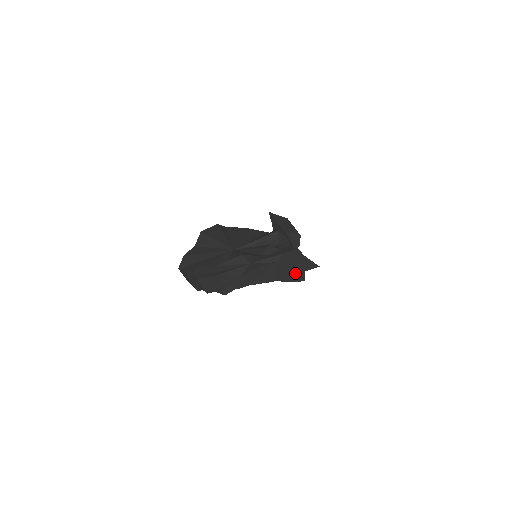
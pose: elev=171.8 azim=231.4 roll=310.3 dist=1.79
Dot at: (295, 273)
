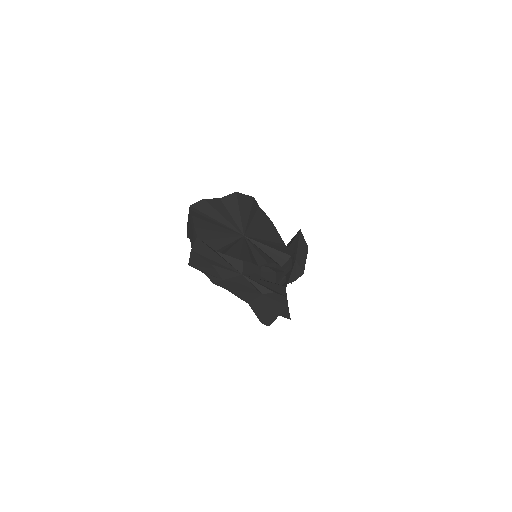
Dot at: (267, 314)
